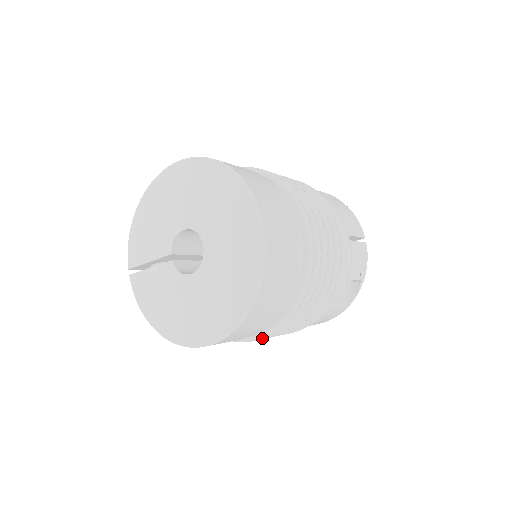
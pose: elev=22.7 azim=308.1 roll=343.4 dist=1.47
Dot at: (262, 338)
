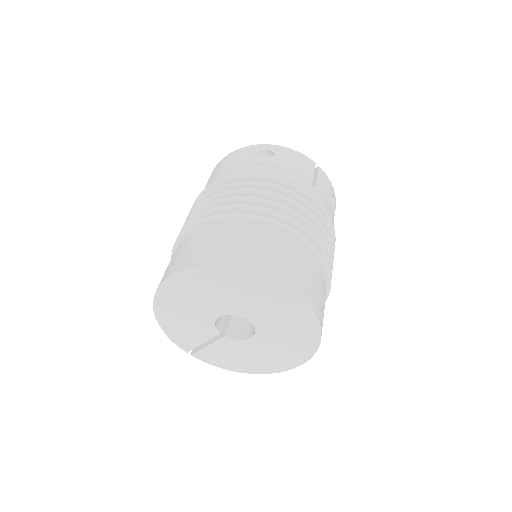
Dot at: occluded
